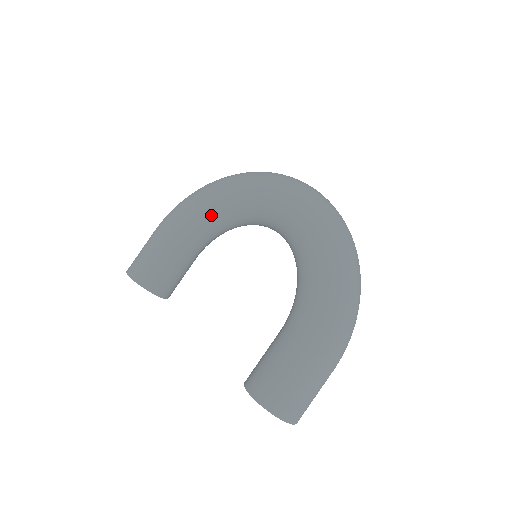
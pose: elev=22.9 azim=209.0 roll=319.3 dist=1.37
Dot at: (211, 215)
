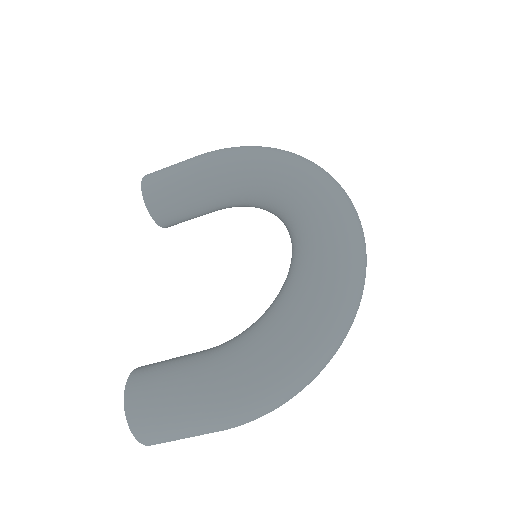
Dot at: (250, 182)
